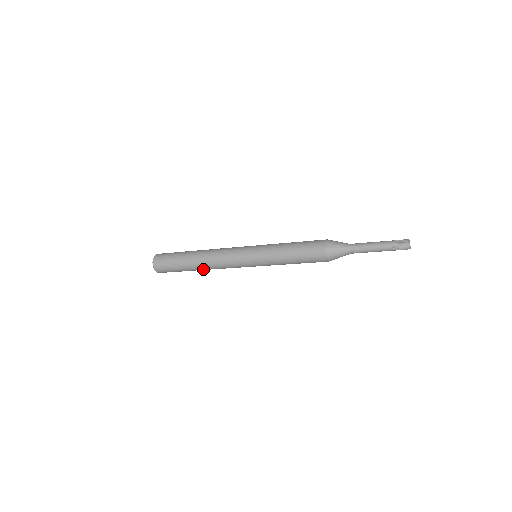
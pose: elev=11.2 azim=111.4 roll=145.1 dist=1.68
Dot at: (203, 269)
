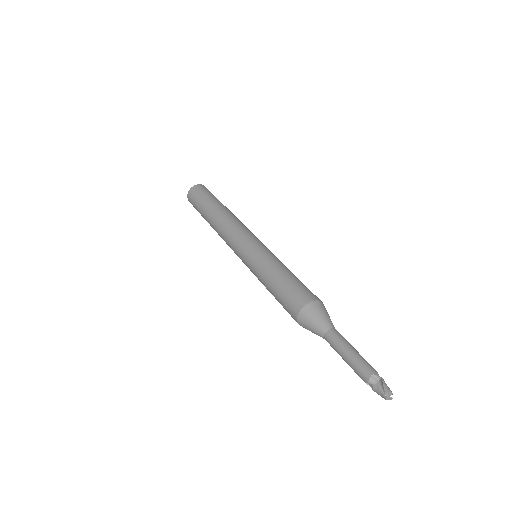
Dot at: occluded
